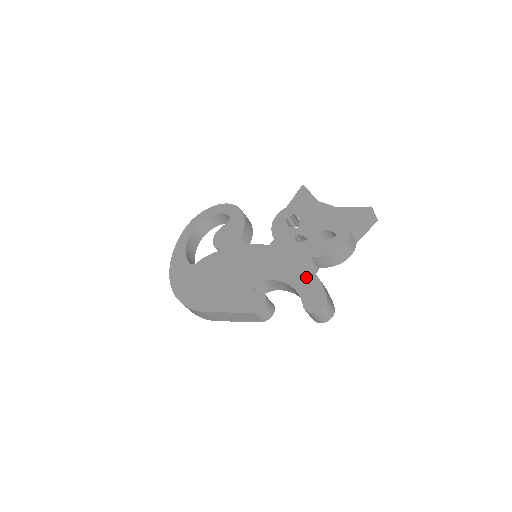
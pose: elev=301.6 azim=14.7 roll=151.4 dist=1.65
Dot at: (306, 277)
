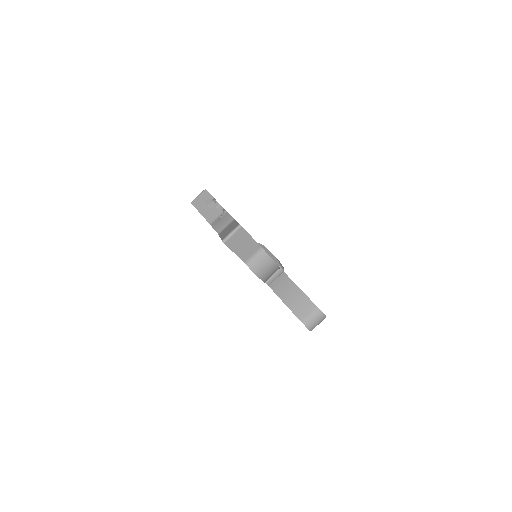
Dot at: occluded
